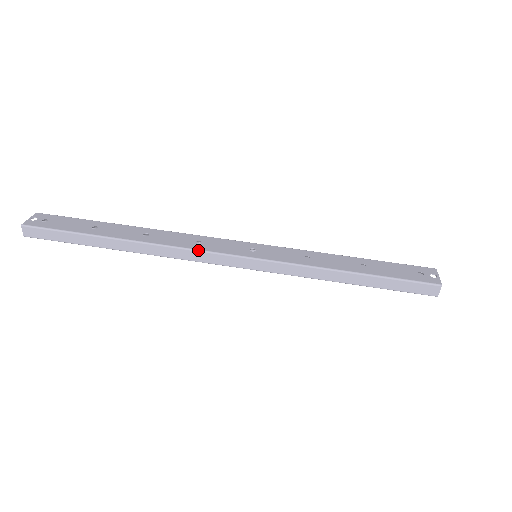
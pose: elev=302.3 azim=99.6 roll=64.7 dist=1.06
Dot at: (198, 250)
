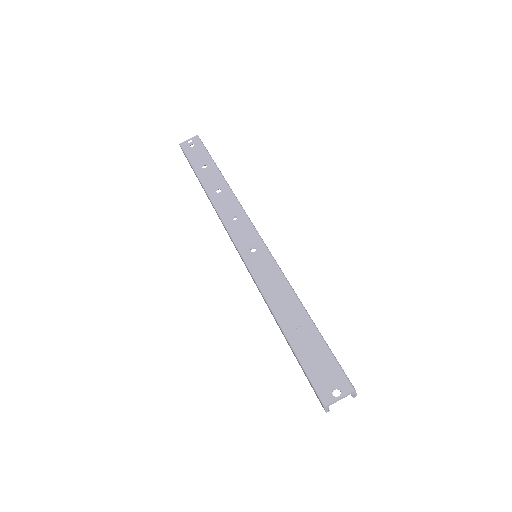
Dot at: (225, 226)
